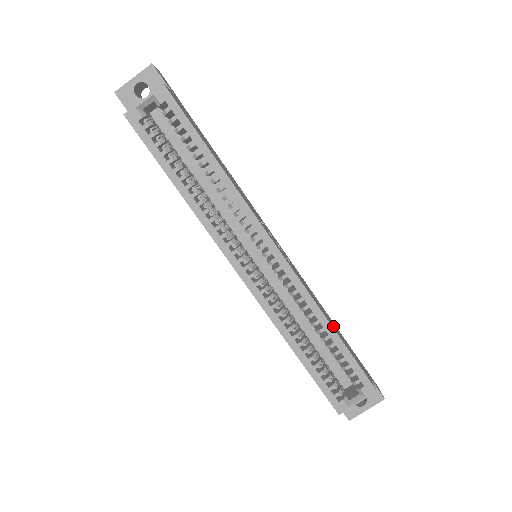
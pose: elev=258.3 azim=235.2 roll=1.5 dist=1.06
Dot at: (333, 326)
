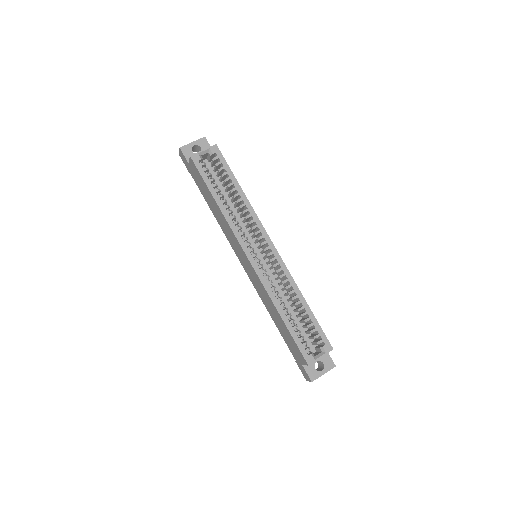
Dot at: occluded
